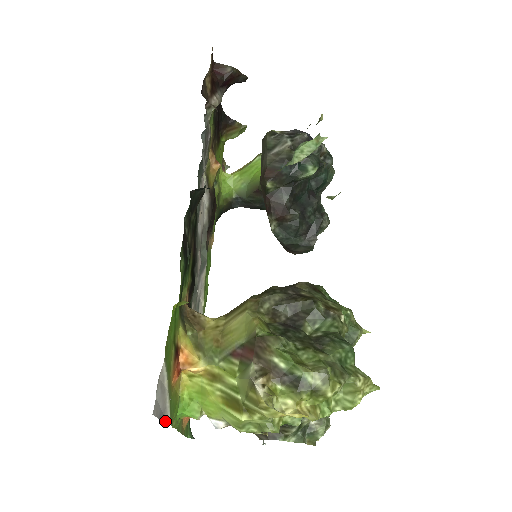
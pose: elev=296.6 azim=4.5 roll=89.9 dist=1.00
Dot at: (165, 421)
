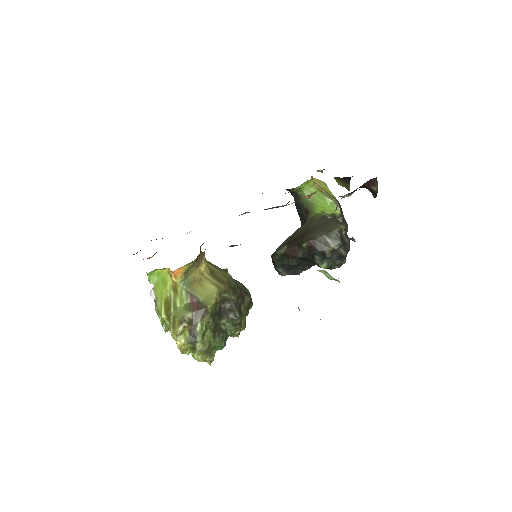
Dot at: occluded
